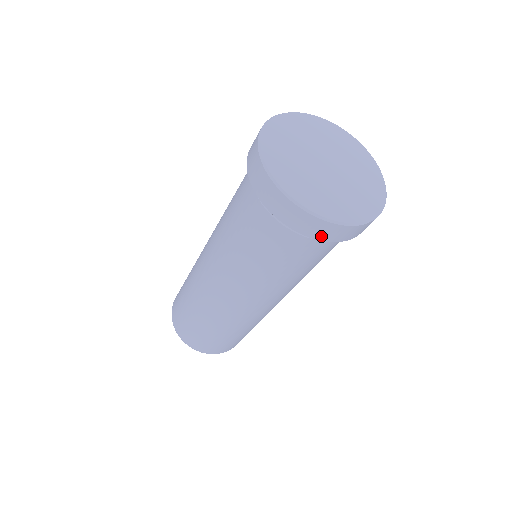
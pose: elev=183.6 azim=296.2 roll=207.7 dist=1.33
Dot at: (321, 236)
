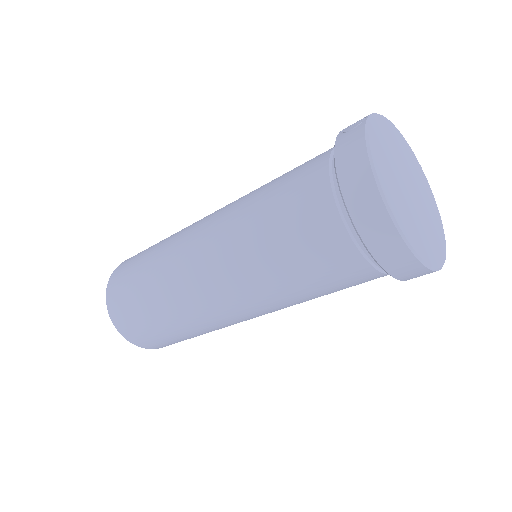
Dot at: occluded
